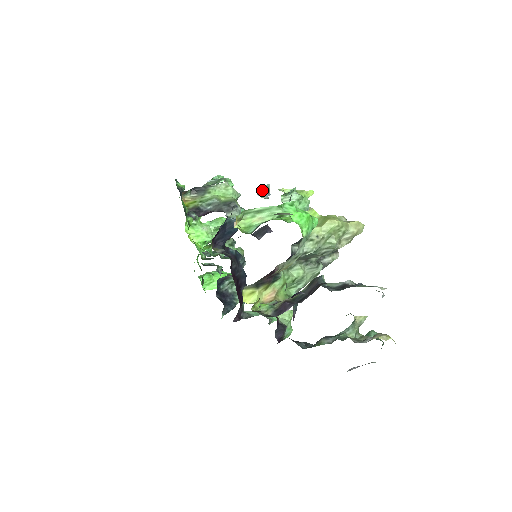
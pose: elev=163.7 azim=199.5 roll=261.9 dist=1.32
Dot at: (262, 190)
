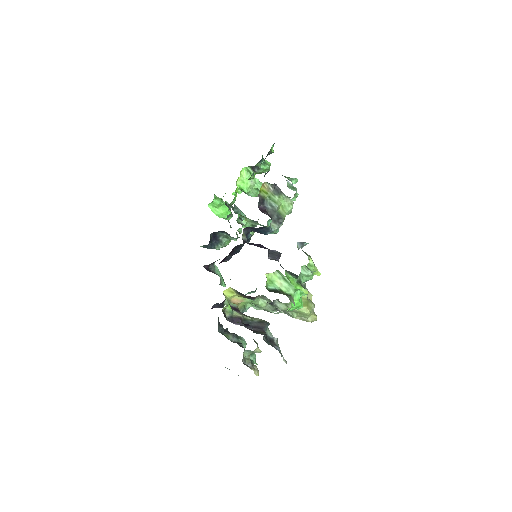
Dot at: occluded
